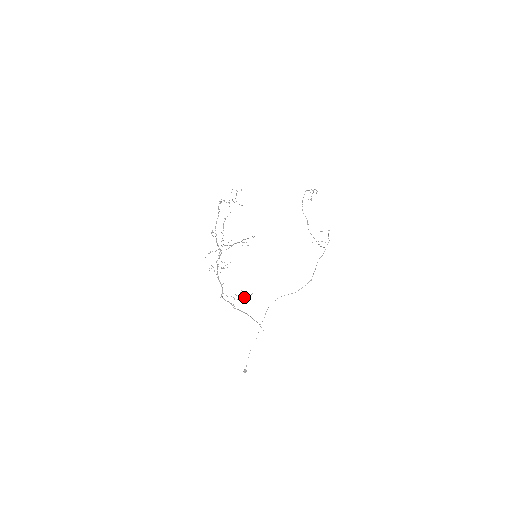
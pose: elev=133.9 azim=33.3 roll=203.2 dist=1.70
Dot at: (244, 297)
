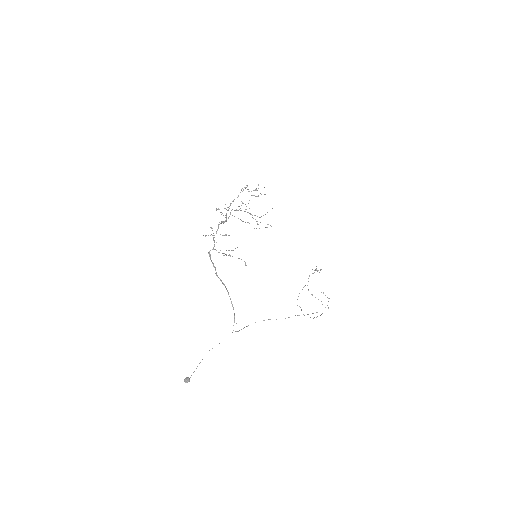
Dot at: occluded
